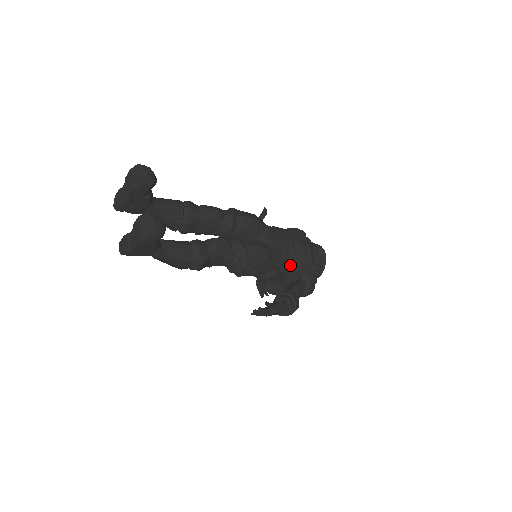
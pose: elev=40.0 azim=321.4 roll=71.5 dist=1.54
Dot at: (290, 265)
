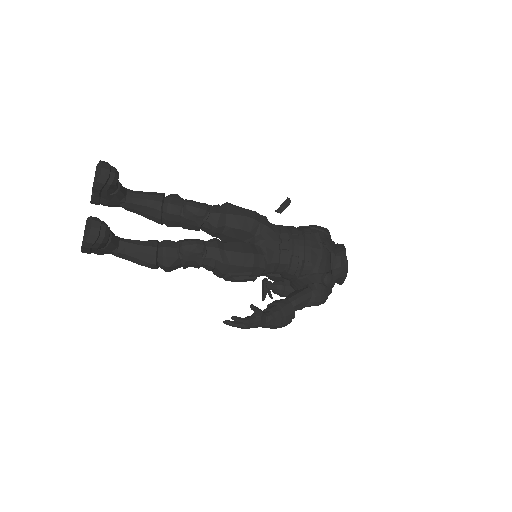
Dot at: (290, 272)
